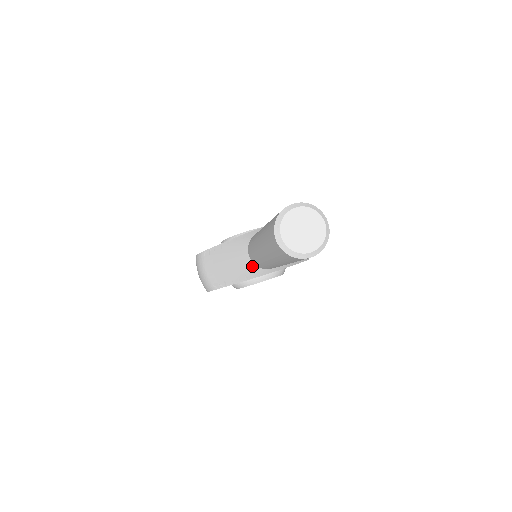
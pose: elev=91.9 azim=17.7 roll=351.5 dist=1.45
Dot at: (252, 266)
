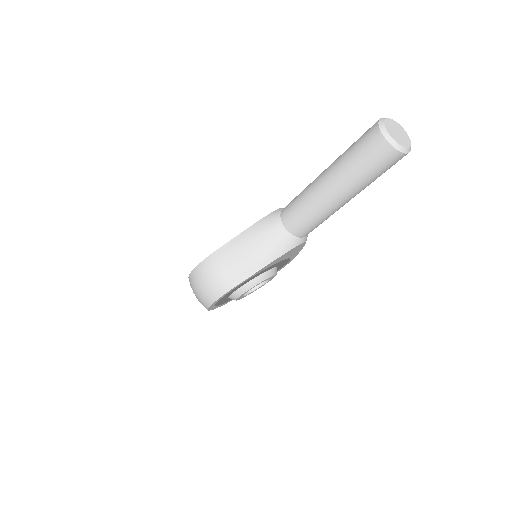
Dot at: (287, 237)
